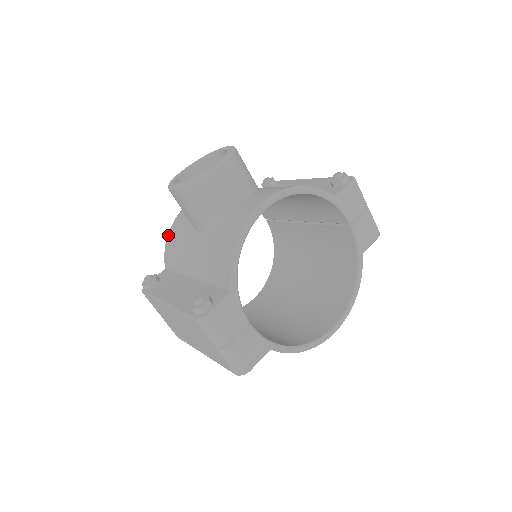
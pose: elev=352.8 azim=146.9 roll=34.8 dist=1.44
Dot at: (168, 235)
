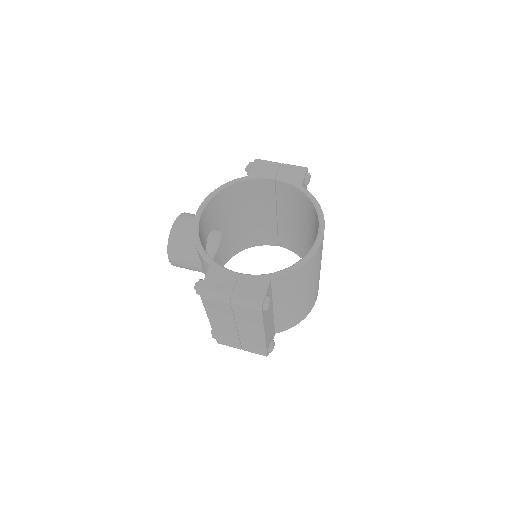
Dot at: occluded
